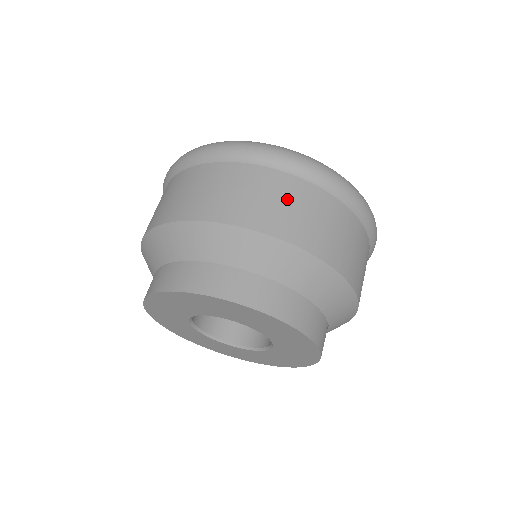
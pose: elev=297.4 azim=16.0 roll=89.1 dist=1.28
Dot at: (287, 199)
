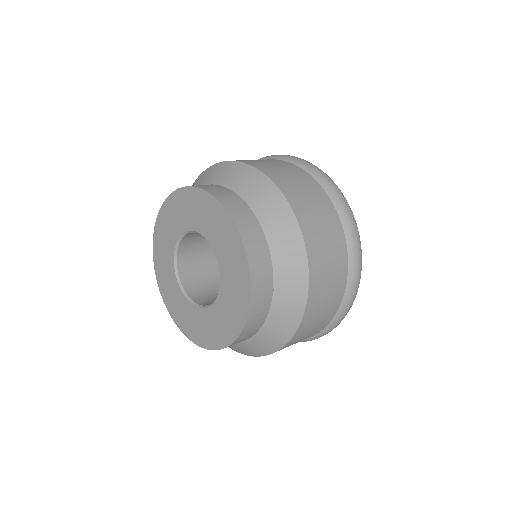
Dot at: (290, 172)
